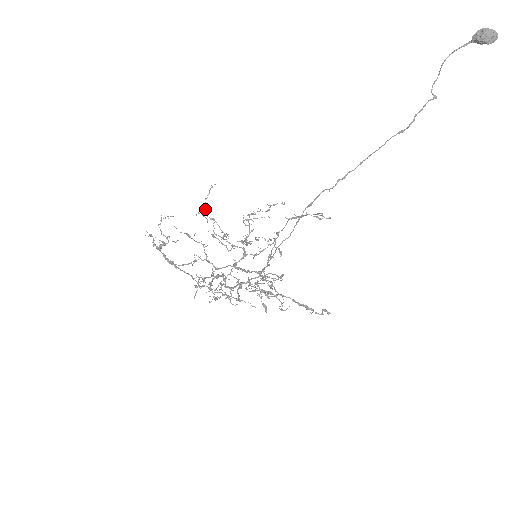
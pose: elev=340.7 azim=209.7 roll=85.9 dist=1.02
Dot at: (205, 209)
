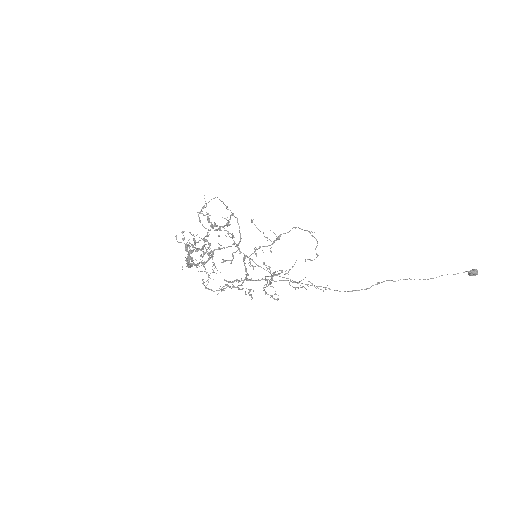
Dot at: occluded
